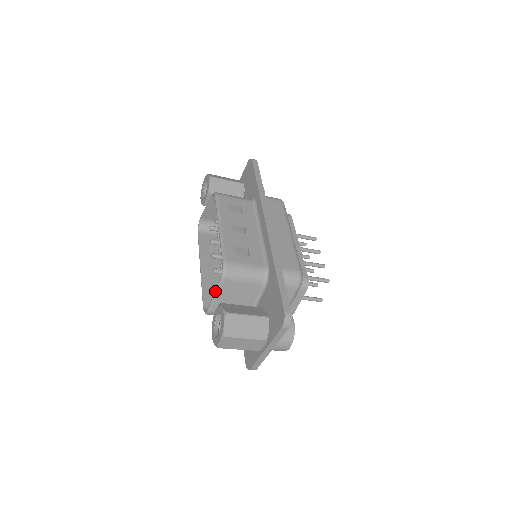
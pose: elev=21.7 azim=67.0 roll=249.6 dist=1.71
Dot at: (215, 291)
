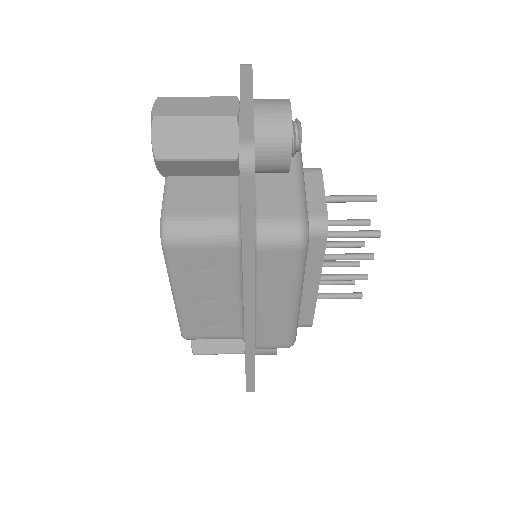
Dot at: occluded
